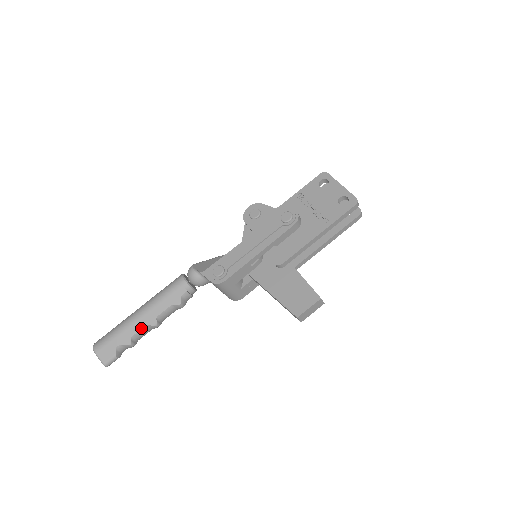
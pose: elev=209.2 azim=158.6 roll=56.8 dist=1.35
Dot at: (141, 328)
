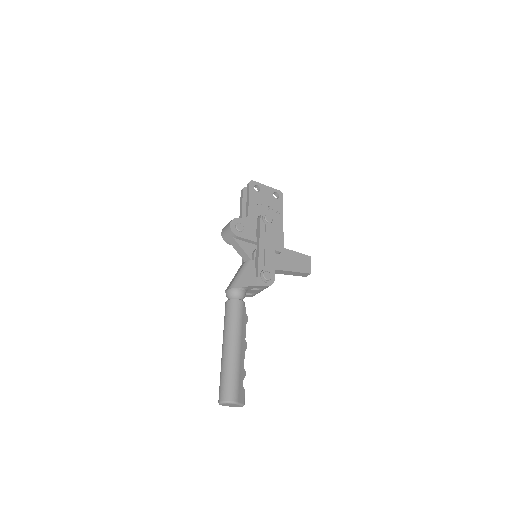
Dot at: (244, 356)
